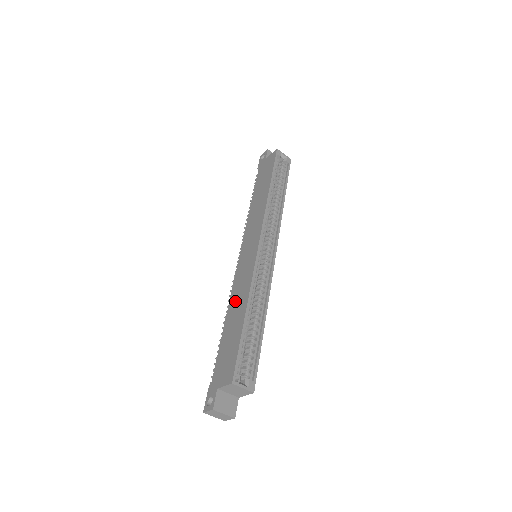
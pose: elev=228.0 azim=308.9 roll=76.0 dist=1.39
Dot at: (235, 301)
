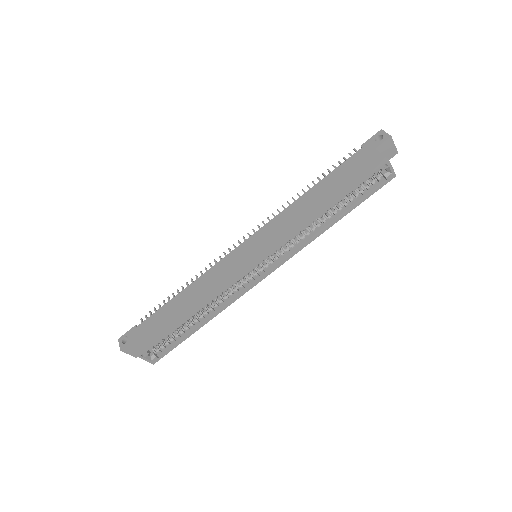
Dot at: (200, 287)
